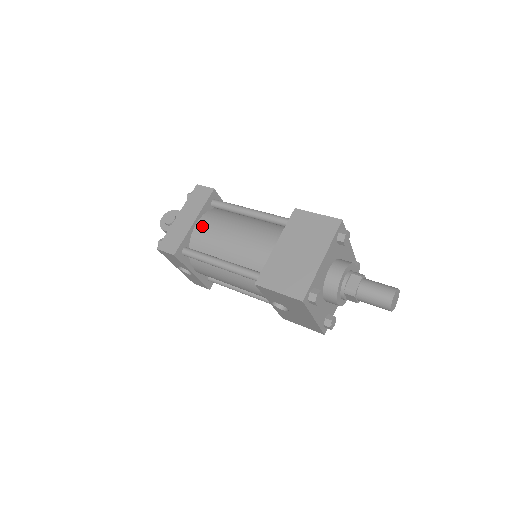
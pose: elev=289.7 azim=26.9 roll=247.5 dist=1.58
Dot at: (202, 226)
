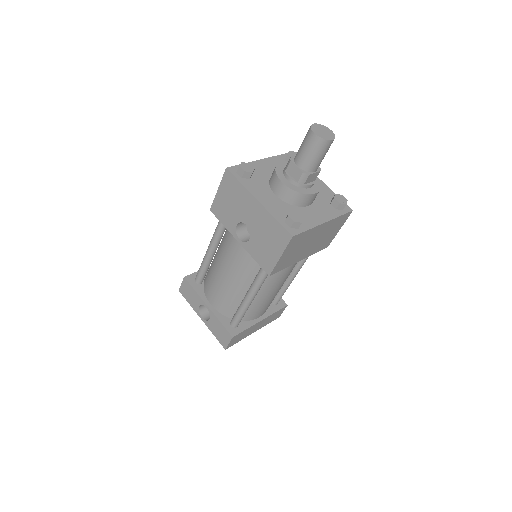
Dot at: occluded
